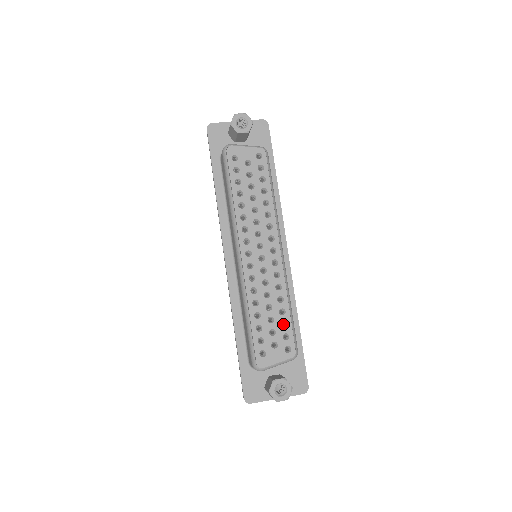
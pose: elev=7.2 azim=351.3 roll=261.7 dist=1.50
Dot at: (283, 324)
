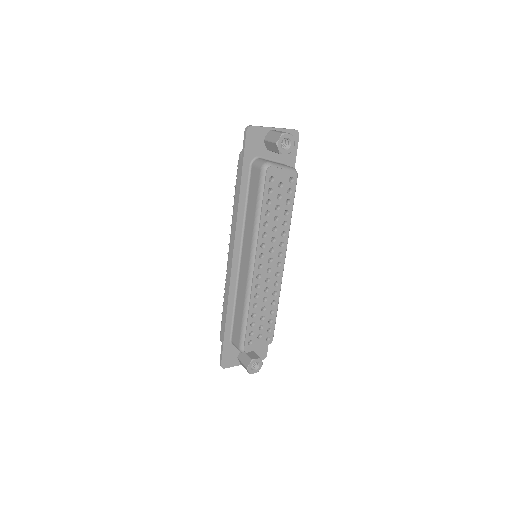
Dot at: occluded
